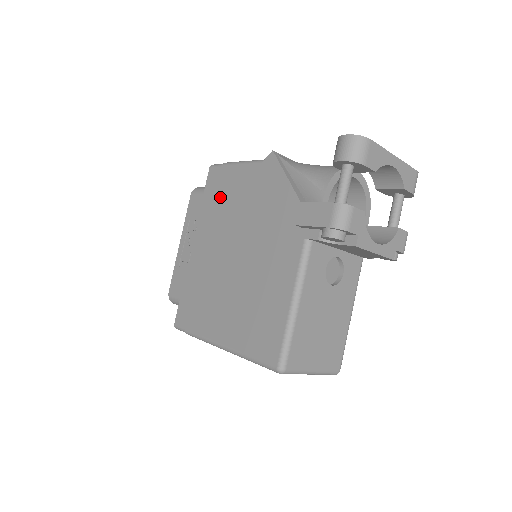
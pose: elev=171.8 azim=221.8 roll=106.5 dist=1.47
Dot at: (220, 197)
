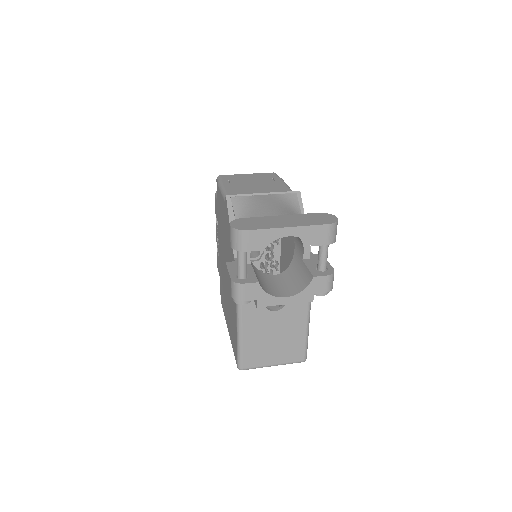
Dot at: (219, 213)
